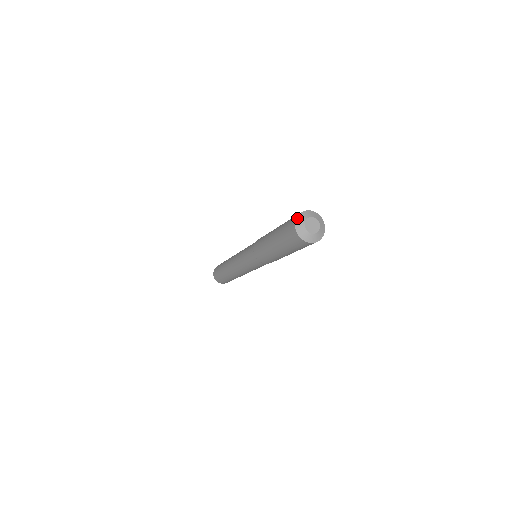
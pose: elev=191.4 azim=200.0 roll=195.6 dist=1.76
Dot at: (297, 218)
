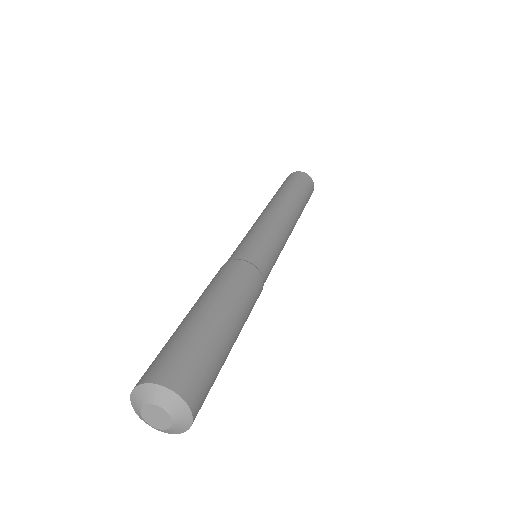
Dot at: (150, 385)
